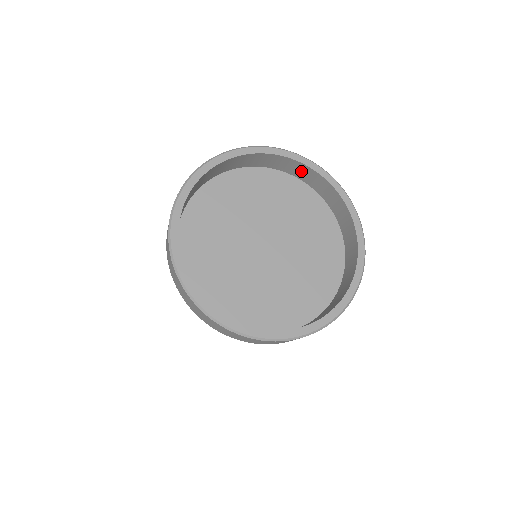
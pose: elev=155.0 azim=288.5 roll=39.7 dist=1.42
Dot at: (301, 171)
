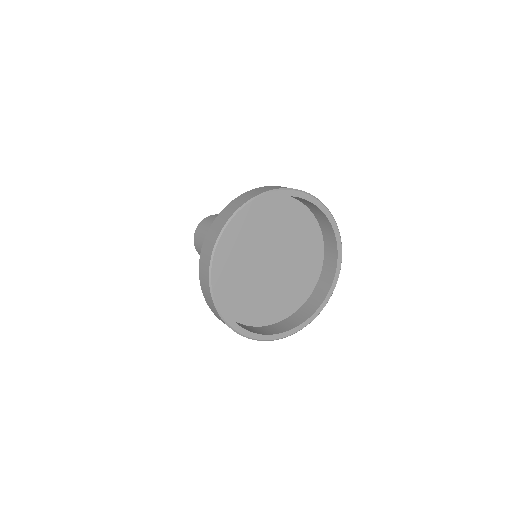
Dot at: (305, 201)
